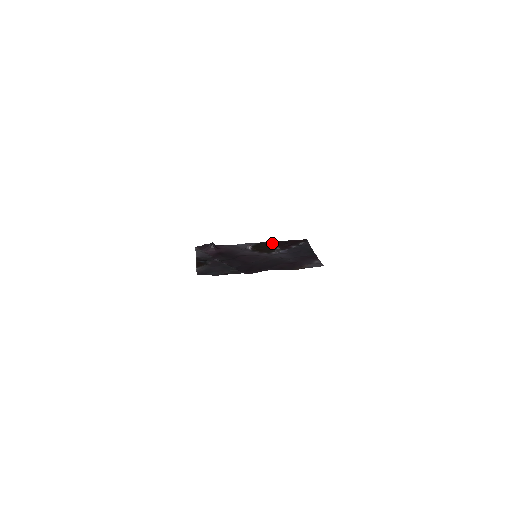
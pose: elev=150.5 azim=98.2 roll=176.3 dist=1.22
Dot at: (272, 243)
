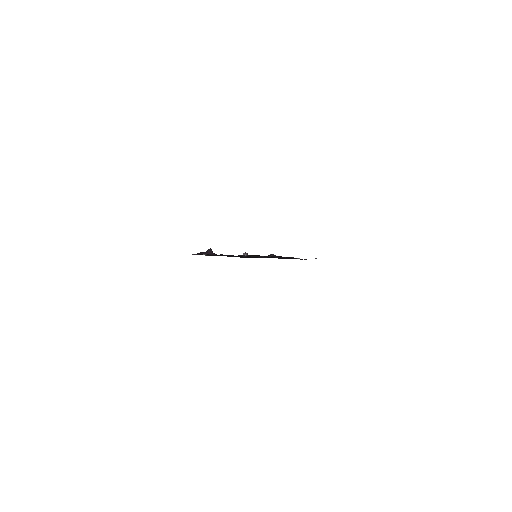
Dot at: occluded
